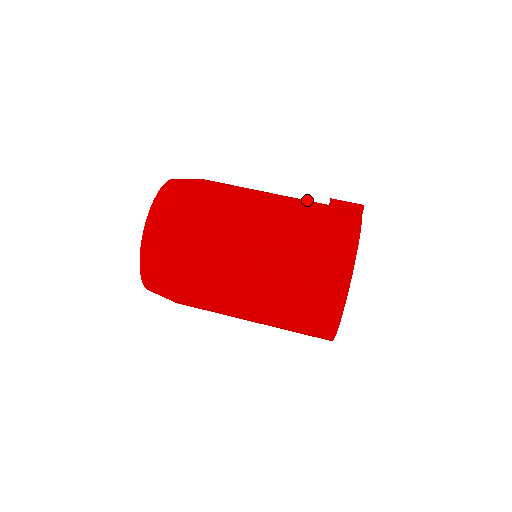
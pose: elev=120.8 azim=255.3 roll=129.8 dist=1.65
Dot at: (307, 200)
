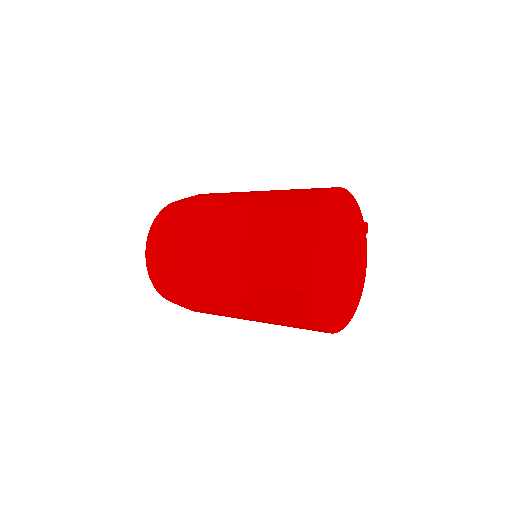
Dot at: occluded
